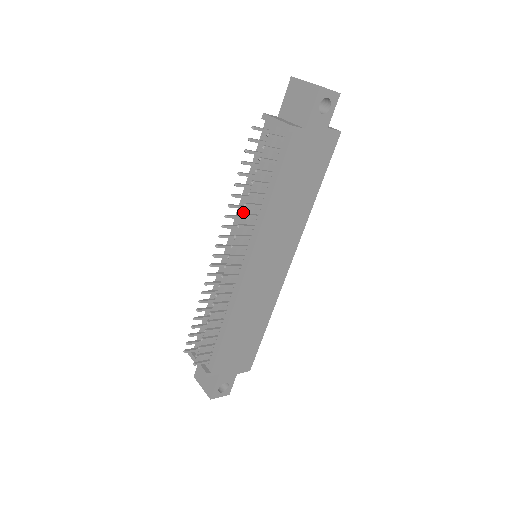
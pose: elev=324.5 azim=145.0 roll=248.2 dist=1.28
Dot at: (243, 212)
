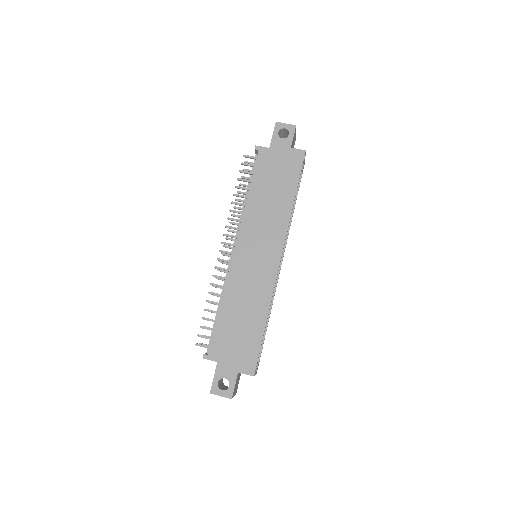
Dot at: occluded
